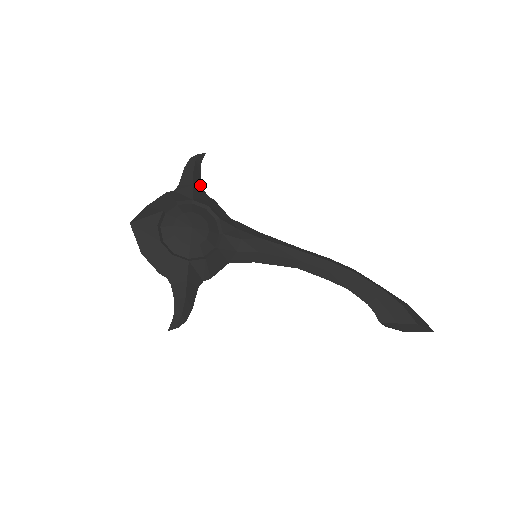
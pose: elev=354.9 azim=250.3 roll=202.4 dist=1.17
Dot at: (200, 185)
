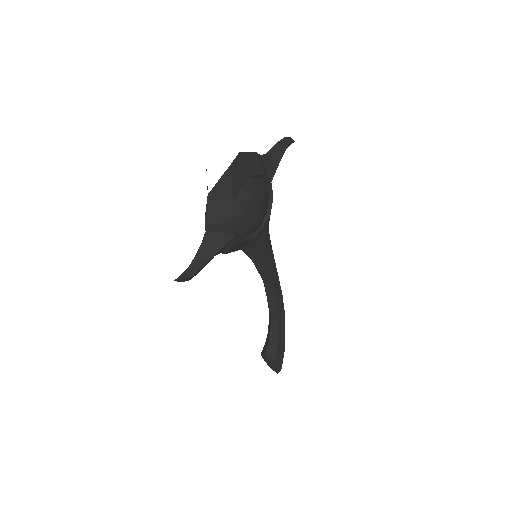
Dot at: occluded
